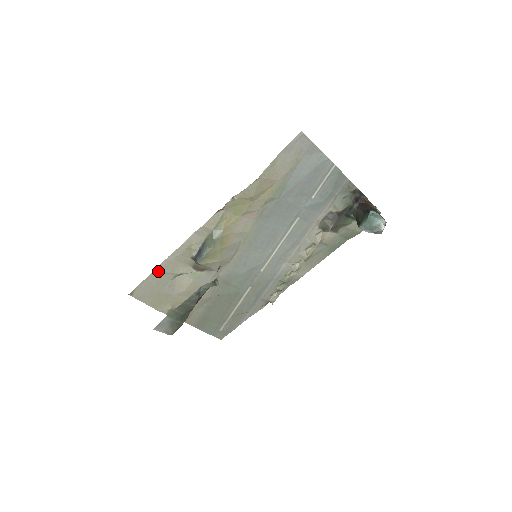
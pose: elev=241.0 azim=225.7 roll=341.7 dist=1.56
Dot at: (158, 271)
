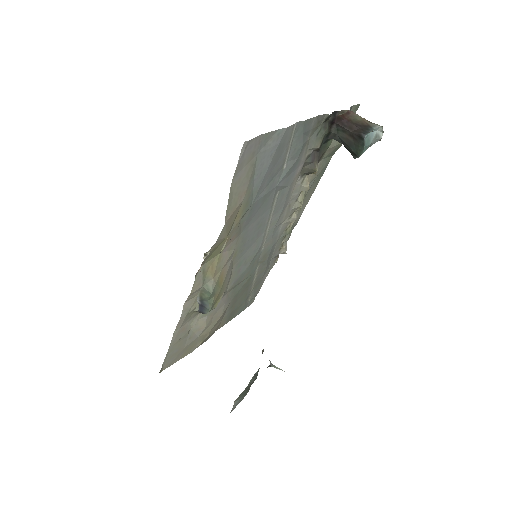
Dot at: (172, 345)
